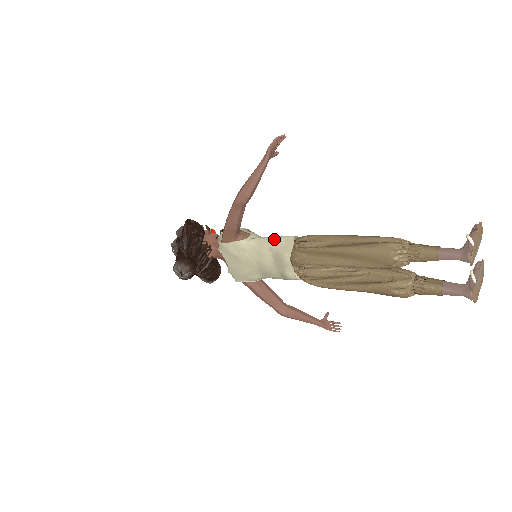
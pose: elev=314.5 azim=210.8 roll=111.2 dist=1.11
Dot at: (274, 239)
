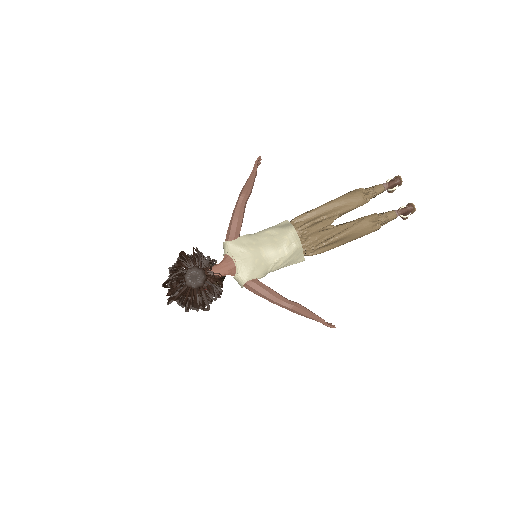
Dot at: (272, 227)
